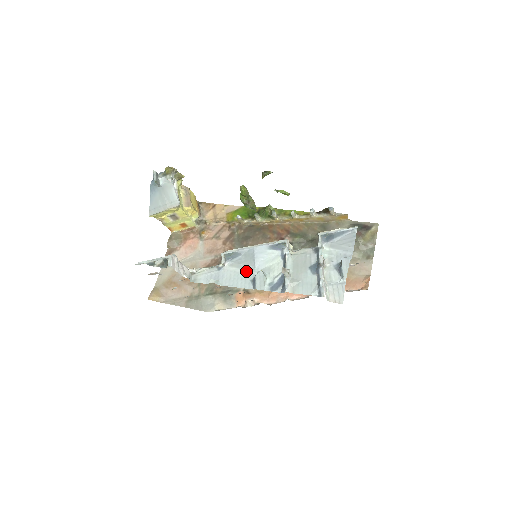
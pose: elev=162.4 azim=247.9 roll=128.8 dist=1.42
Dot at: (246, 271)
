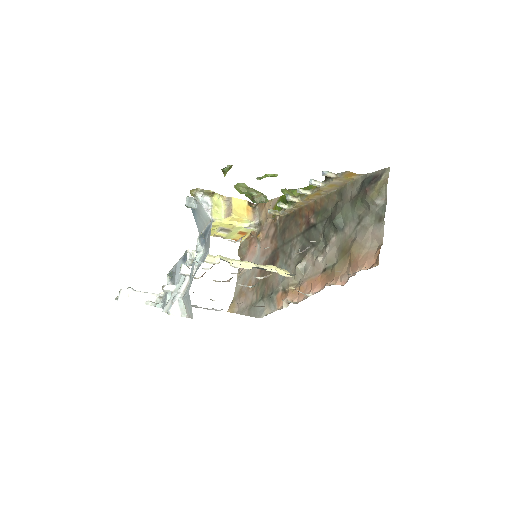
Dot at: occluded
